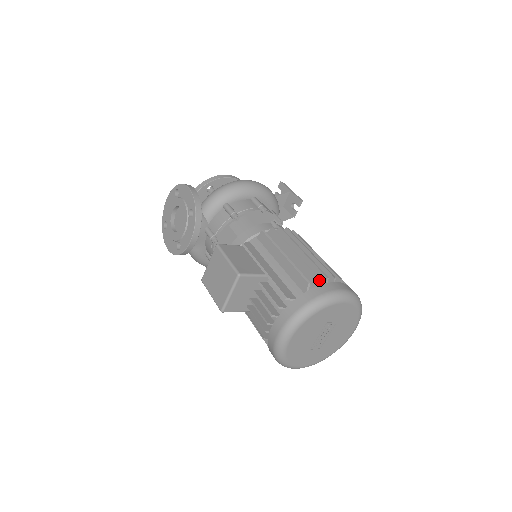
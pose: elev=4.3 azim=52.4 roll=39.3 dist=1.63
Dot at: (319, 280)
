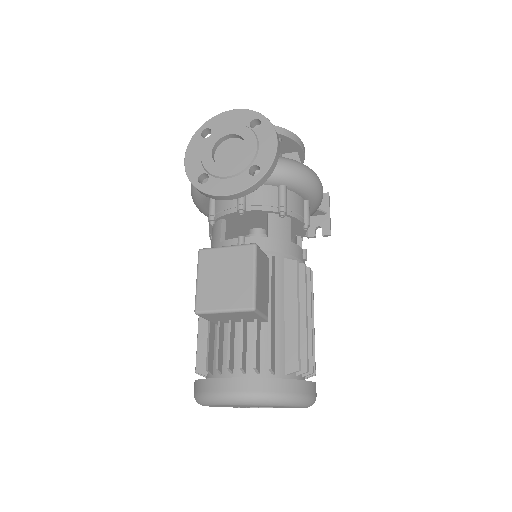
Dot at: (307, 372)
